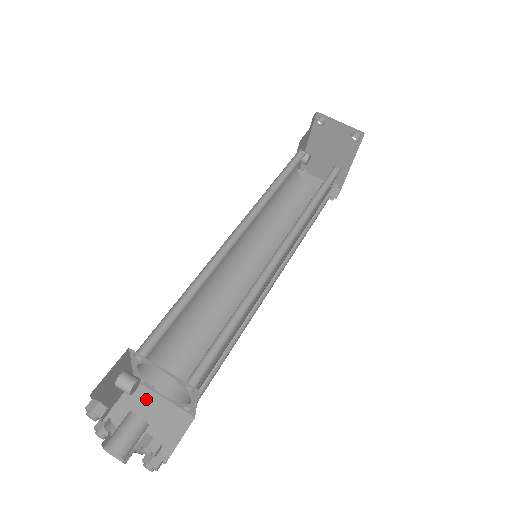
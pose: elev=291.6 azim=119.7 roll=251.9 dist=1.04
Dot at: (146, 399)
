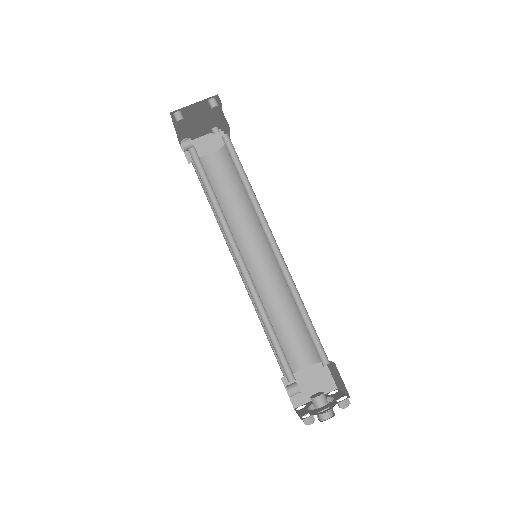
Dot at: (297, 378)
